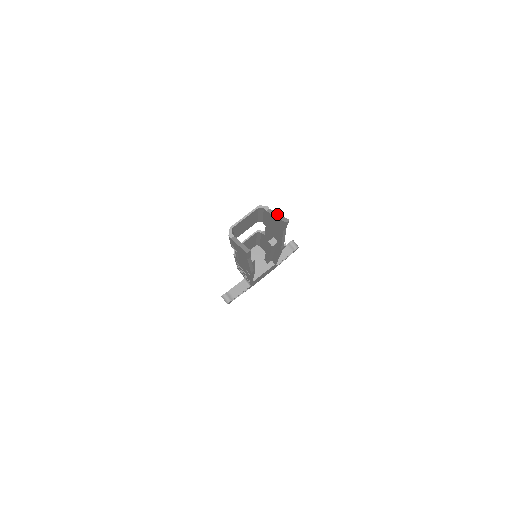
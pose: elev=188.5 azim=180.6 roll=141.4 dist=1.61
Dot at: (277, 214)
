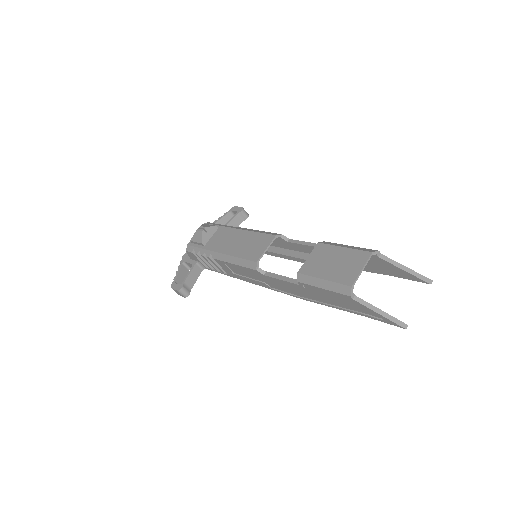
Dot at: (404, 267)
